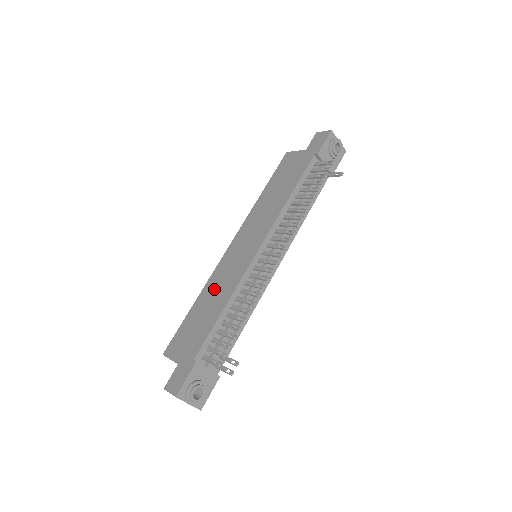
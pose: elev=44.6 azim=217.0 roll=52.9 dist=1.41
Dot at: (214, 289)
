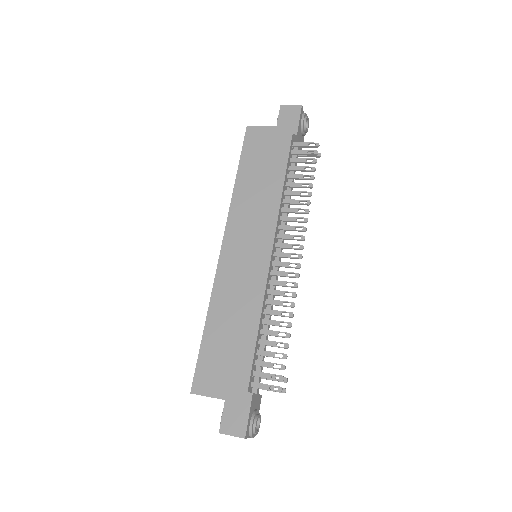
Dot at: (229, 304)
